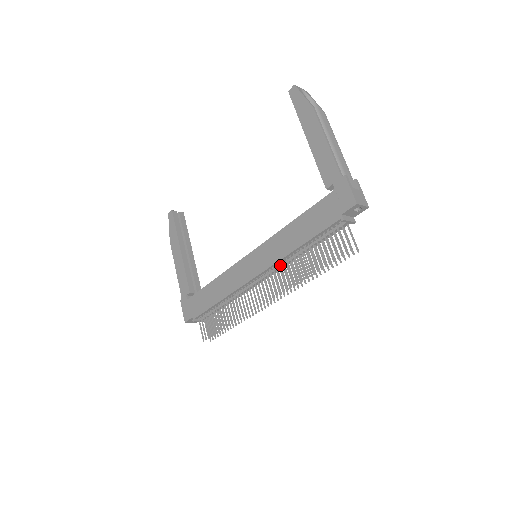
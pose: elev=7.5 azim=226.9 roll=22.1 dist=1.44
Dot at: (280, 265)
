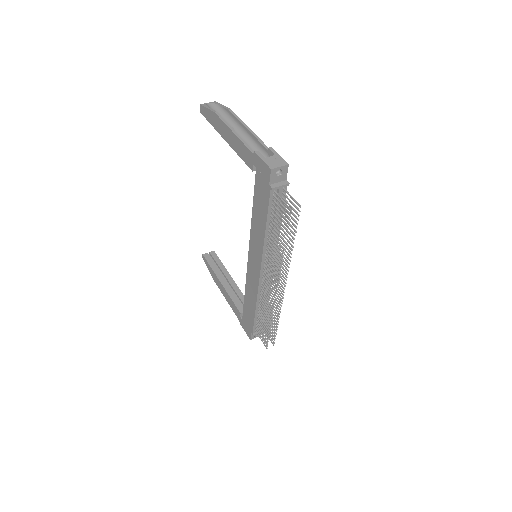
Dot at: (267, 254)
